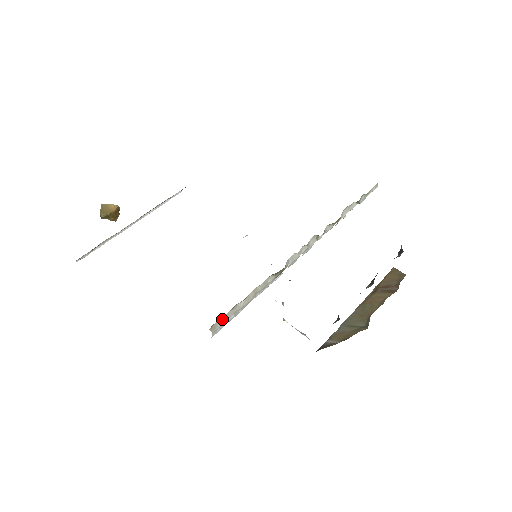
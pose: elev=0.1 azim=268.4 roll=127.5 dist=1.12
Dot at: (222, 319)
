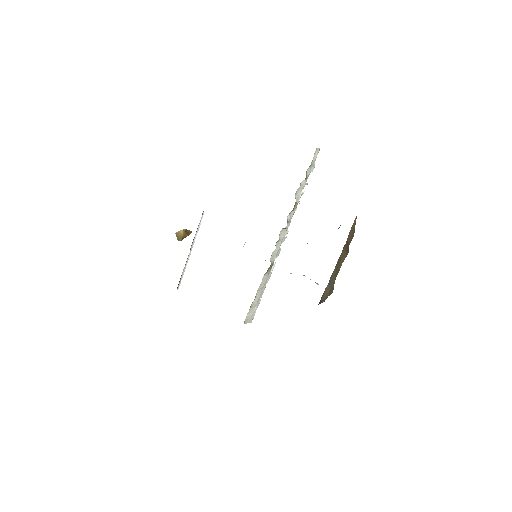
Dot at: (249, 314)
